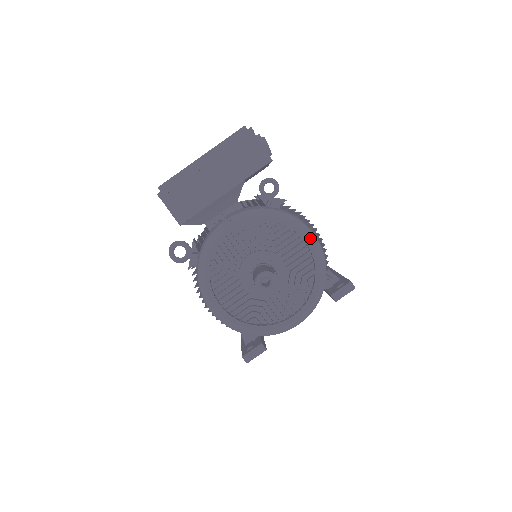
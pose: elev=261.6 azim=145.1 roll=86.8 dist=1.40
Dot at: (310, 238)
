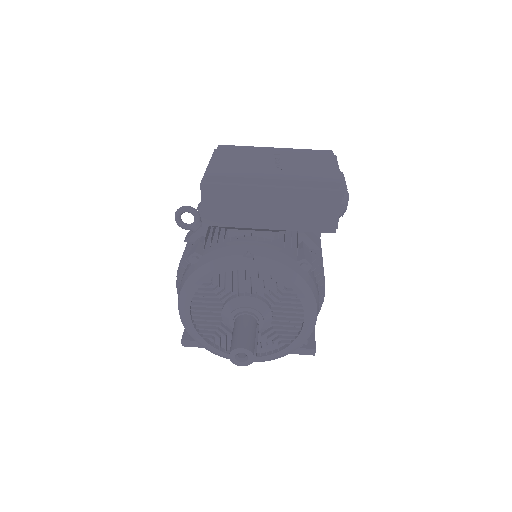
Dot at: (311, 318)
